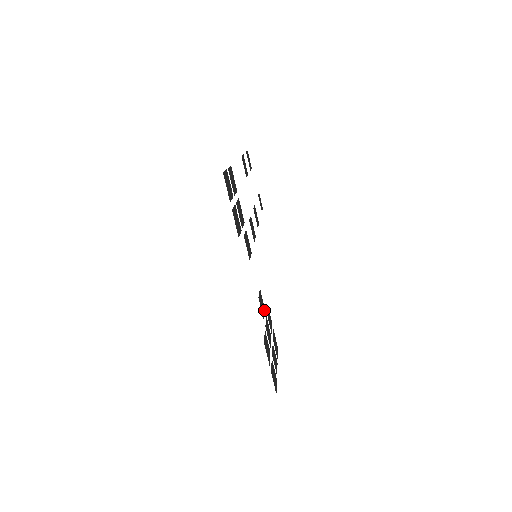
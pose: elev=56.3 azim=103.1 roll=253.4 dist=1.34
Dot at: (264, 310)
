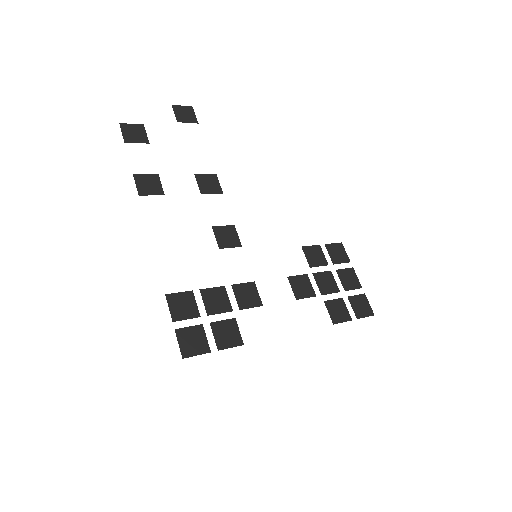
Dot at: (307, 279)
